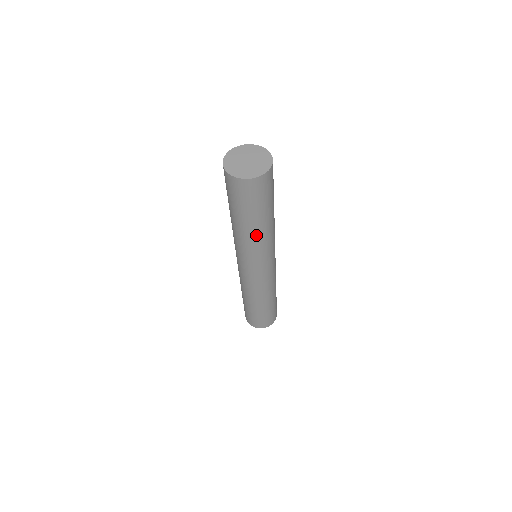
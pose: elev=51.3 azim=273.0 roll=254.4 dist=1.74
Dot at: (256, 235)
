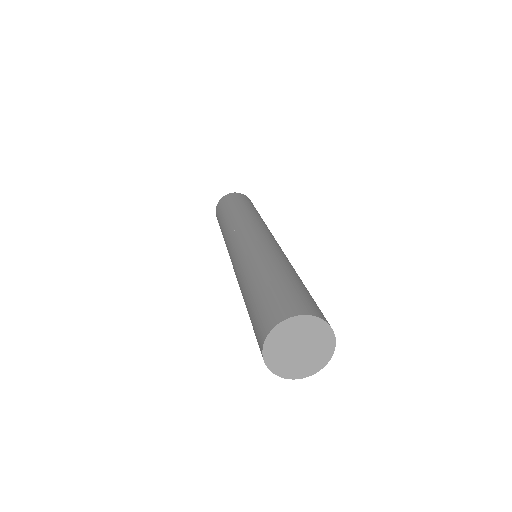
Dot at: occluded
